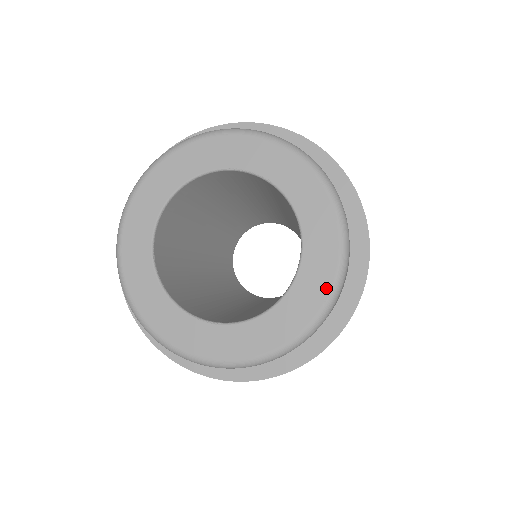
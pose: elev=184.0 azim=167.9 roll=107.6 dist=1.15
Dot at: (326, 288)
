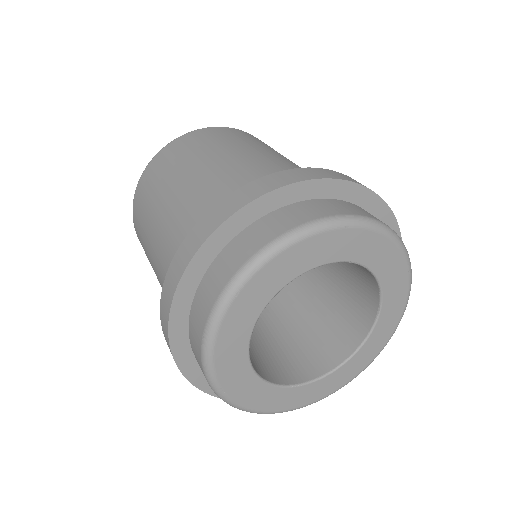
Dot at: (383, 344)
